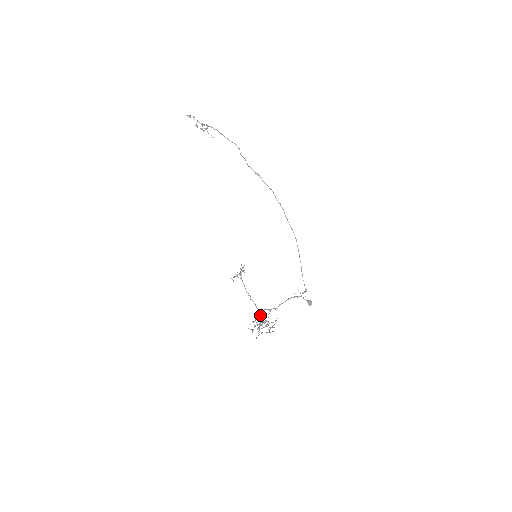
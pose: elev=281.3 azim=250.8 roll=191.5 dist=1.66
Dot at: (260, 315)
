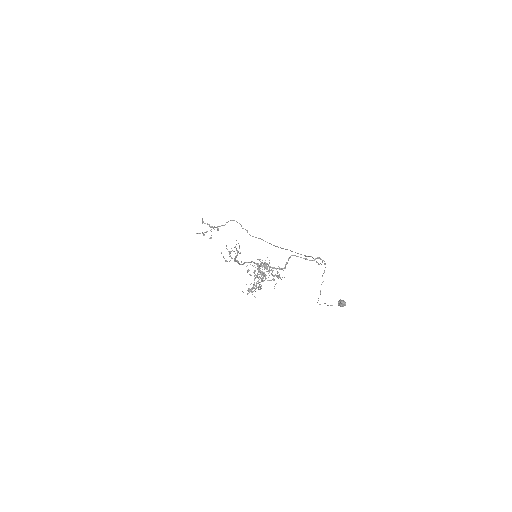
Dot at: occluded
